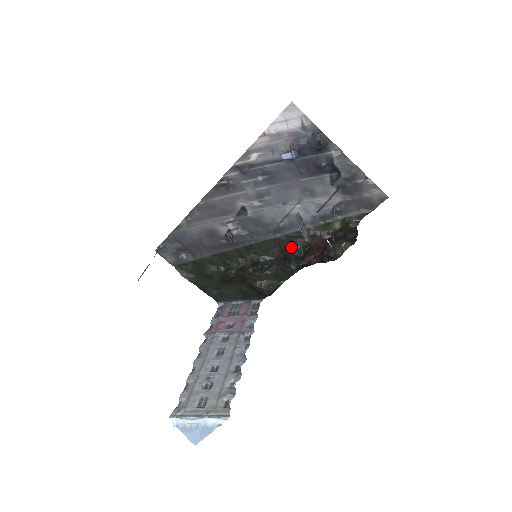
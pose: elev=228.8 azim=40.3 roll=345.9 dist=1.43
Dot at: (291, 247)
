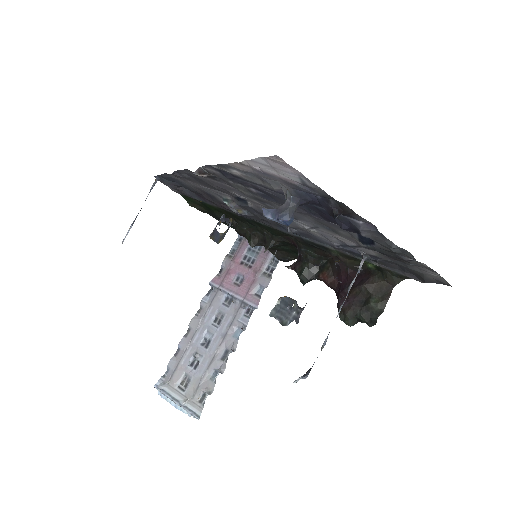
Dot at: (308, 251)
